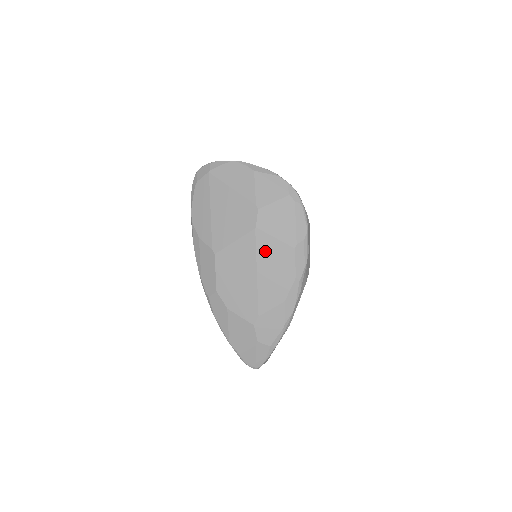
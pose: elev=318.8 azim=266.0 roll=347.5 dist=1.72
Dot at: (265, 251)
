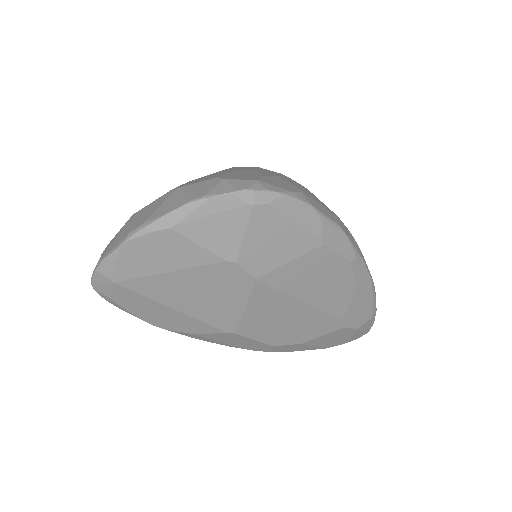
Dot at: (291, 282)
